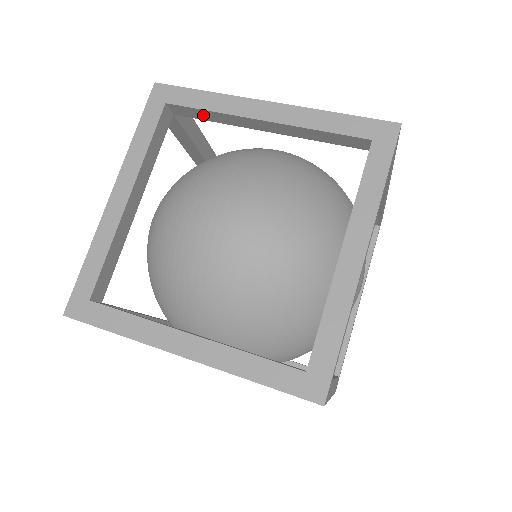
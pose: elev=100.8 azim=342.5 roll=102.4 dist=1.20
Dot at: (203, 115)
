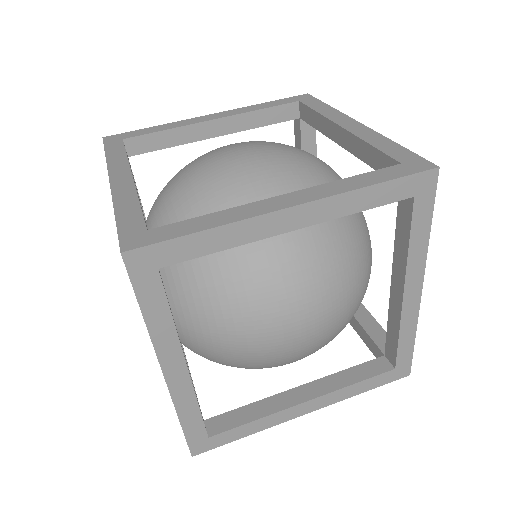
Dot at: occluded
